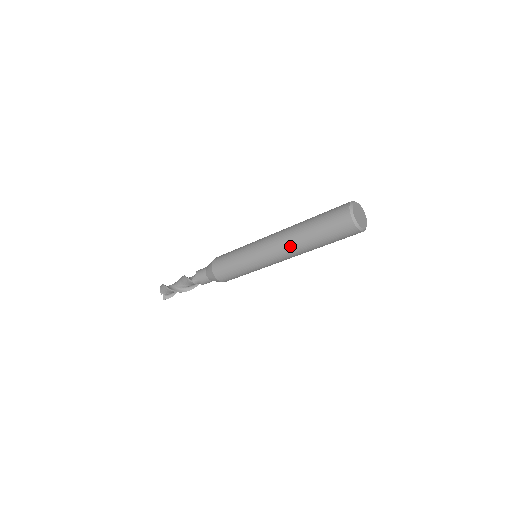
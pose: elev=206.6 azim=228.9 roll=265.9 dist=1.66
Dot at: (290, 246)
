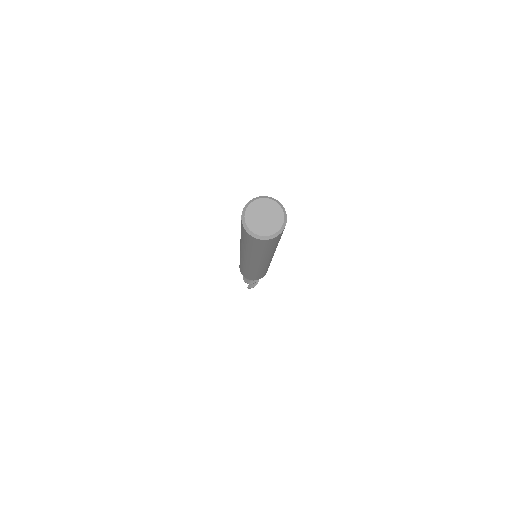
Dot at: (241, 247)
